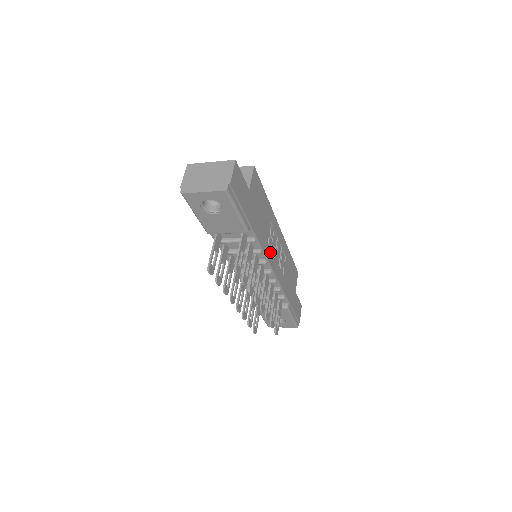
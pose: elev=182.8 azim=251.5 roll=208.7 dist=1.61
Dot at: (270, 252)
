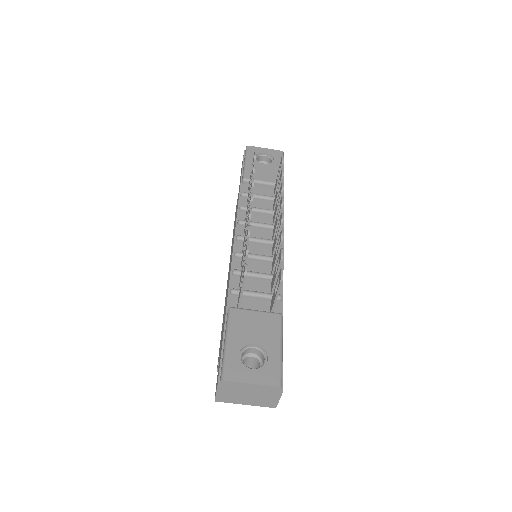
Dot at: occluded
